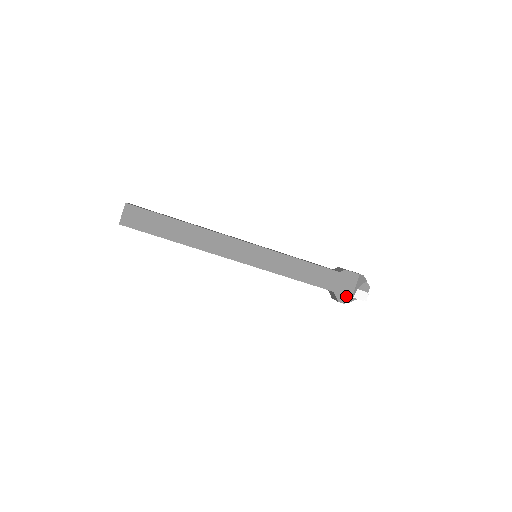
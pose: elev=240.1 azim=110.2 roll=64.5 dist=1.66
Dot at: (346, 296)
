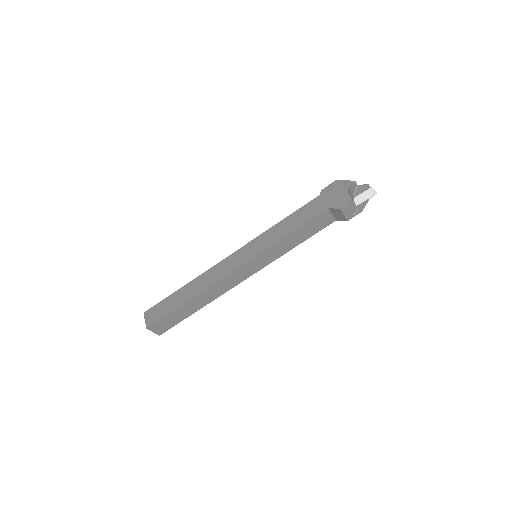
Dot at: (342, 200)
